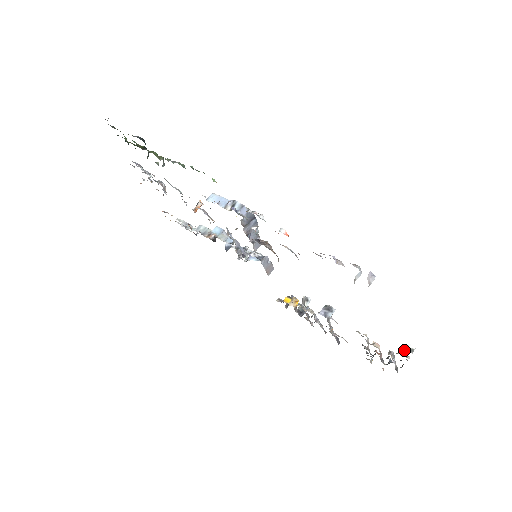
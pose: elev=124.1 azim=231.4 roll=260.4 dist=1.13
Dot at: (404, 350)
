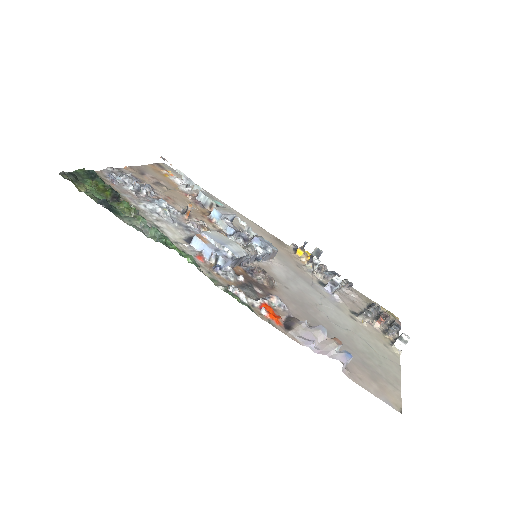
Dot at: (398, 341)
